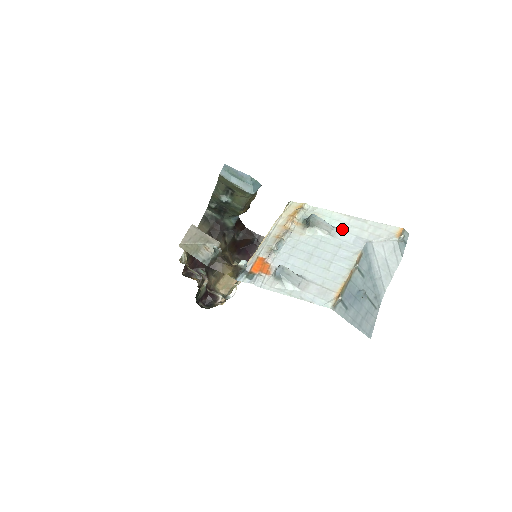
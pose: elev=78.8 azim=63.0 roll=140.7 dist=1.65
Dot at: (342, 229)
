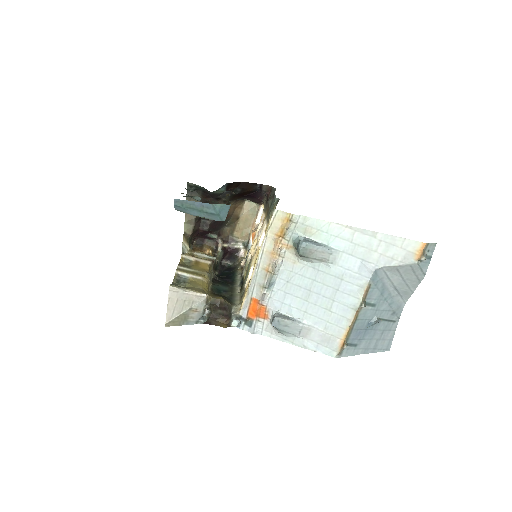
Dot at: (343, 250)
